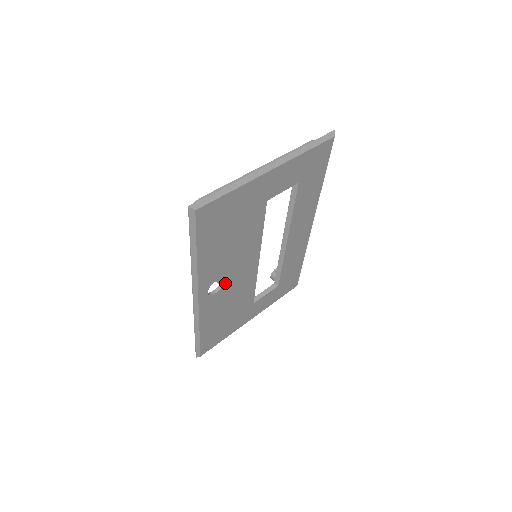
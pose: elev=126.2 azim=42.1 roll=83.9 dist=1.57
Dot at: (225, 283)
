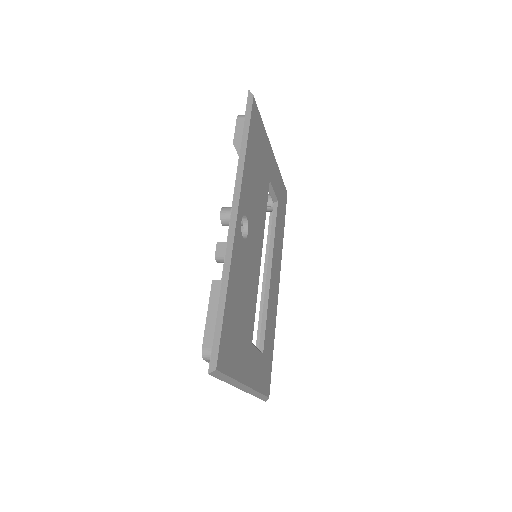
Dot at: (248, 238)
